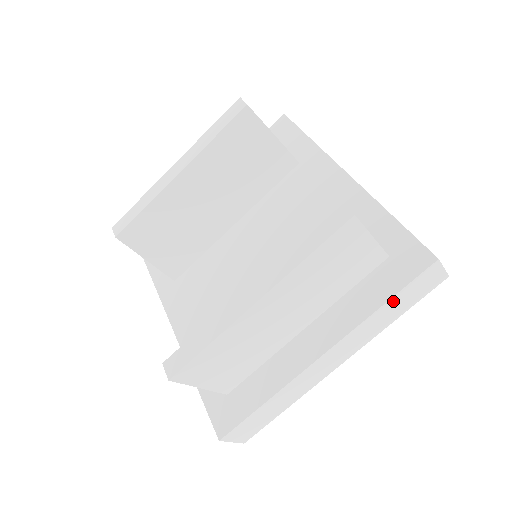
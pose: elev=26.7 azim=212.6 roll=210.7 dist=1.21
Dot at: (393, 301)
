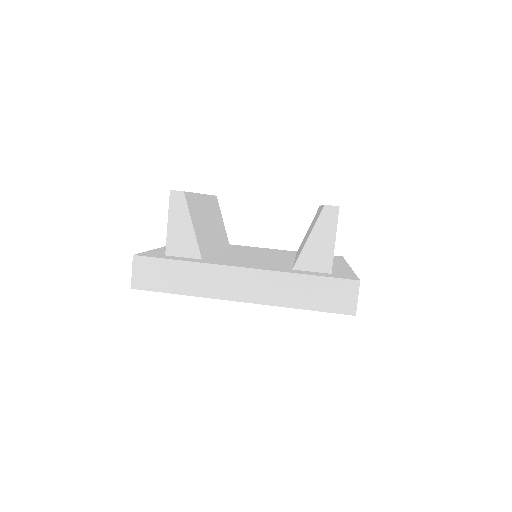
Dot at: occluded
